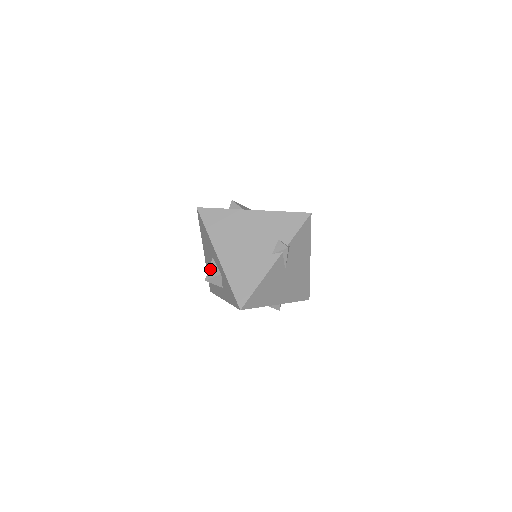
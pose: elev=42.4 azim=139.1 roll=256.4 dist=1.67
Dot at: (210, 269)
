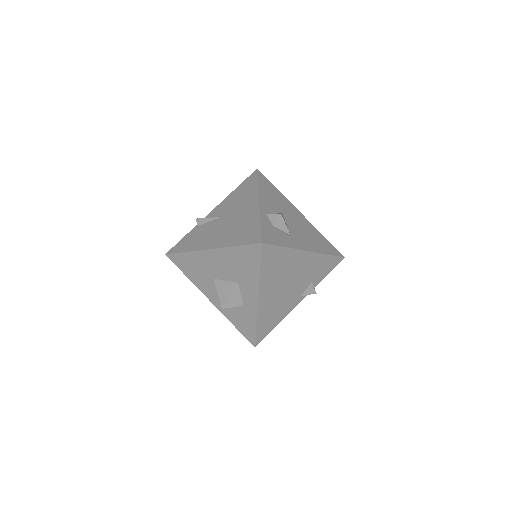
Dot at: (232, 297)
